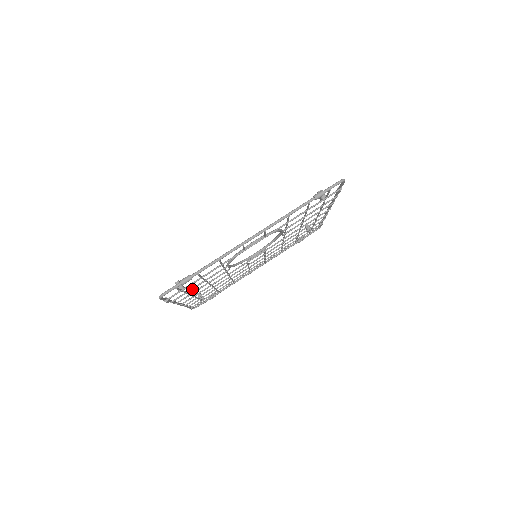
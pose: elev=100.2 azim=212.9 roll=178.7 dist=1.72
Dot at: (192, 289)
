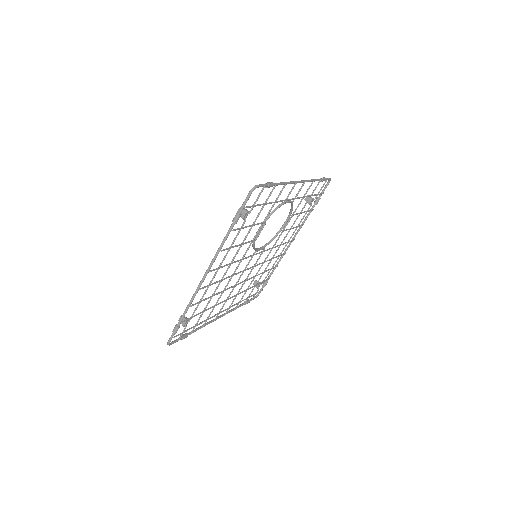
Dot at: (246, 227)
